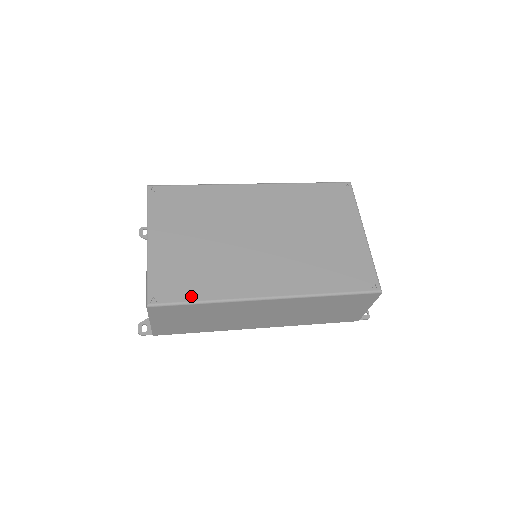
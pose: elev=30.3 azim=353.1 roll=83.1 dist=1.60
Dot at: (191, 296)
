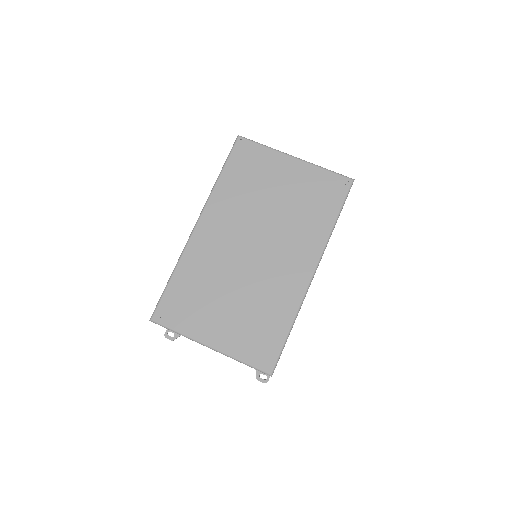
Dot at: (281, 336)
